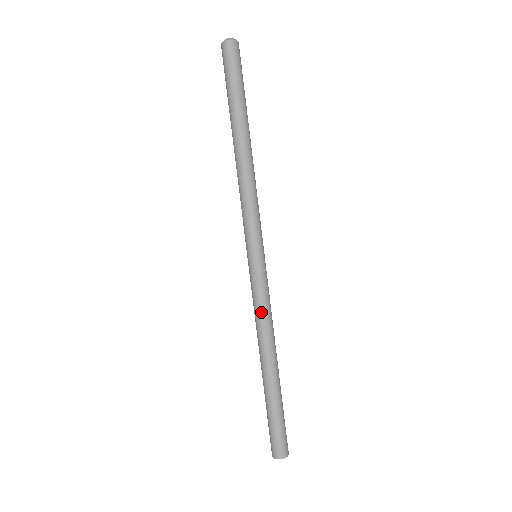
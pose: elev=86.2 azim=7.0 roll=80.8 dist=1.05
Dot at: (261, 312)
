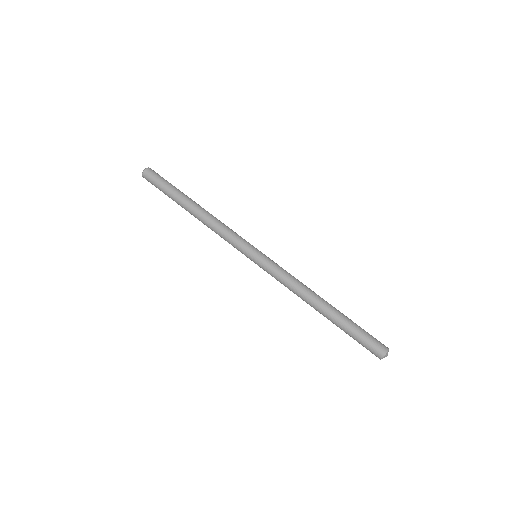
Dot at: (290, 277)
